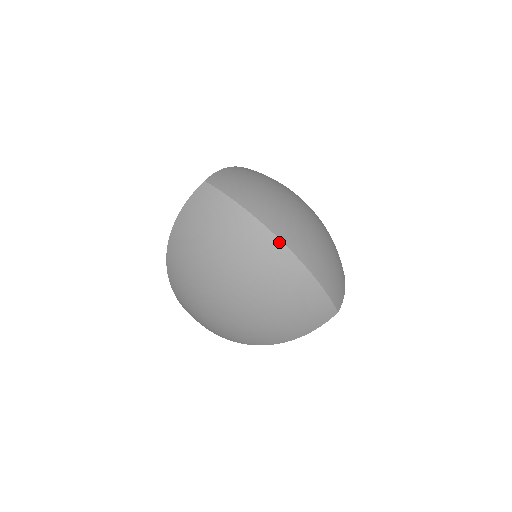
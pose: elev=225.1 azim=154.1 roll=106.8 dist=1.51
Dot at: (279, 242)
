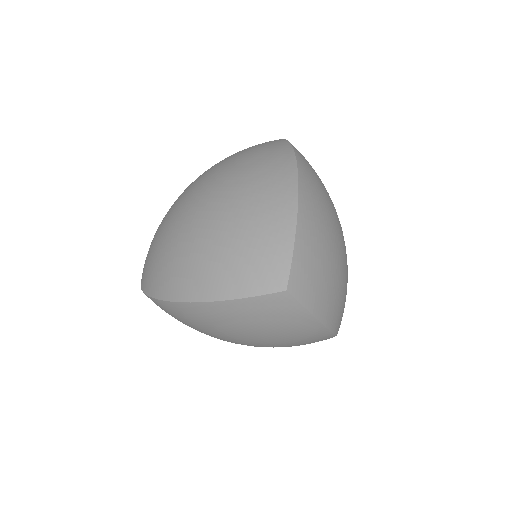
Dot at: (294, 166)
